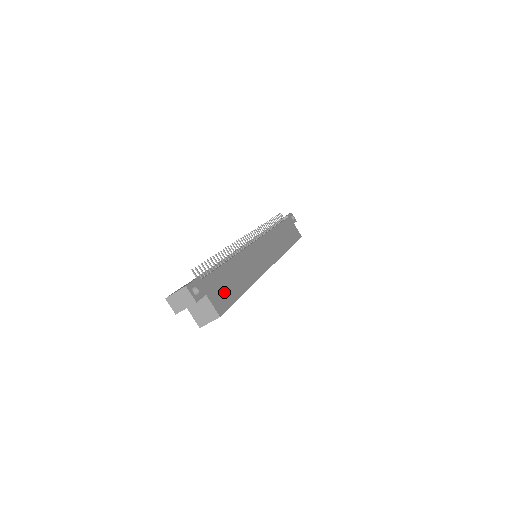
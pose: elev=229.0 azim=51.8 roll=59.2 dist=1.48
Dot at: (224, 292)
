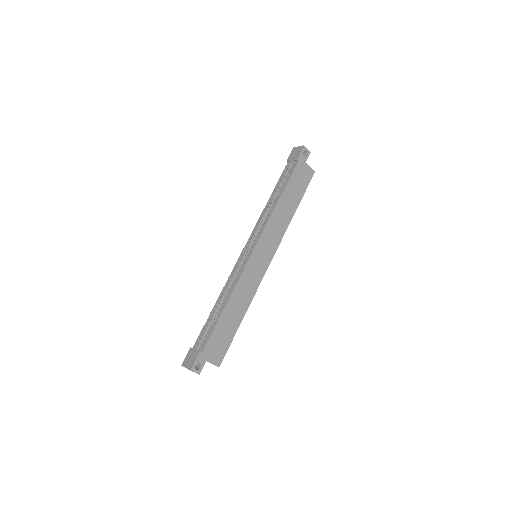
Dot at: (221, 344)
